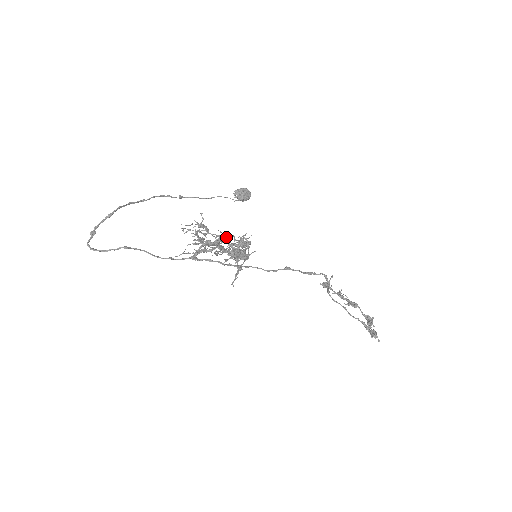
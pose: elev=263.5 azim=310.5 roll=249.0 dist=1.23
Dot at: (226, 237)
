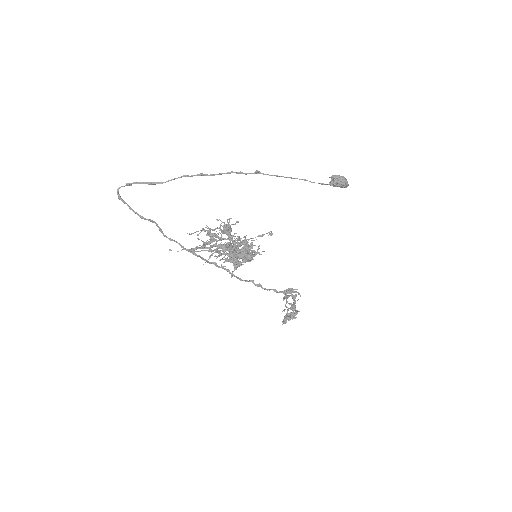
Dot at: (233, 251)
